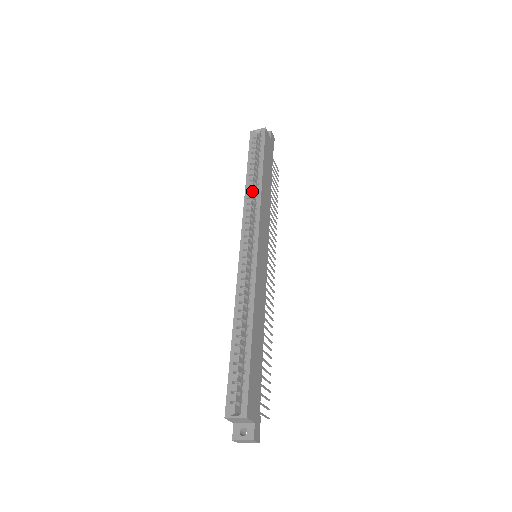
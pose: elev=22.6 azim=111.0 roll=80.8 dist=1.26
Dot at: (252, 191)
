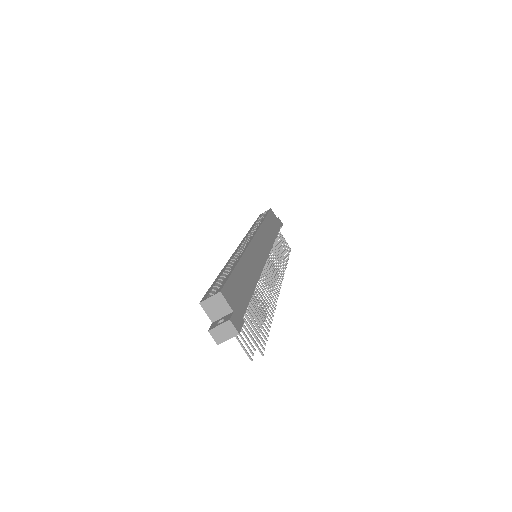
Dot at: (255, 228)
